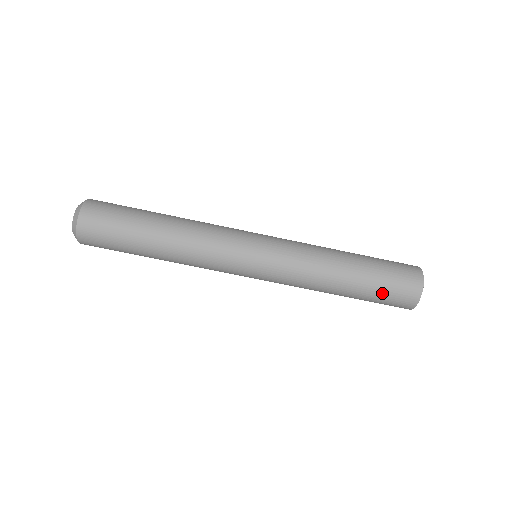
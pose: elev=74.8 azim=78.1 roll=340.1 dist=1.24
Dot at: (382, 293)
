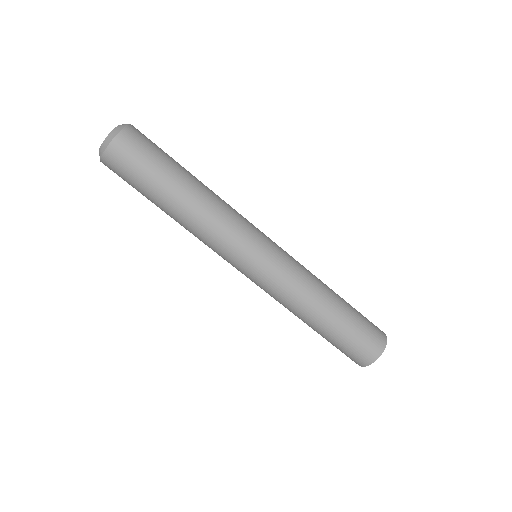
Dot at: (338, 346)
